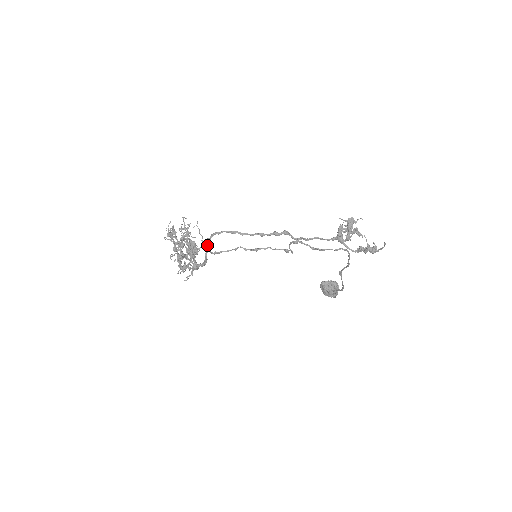
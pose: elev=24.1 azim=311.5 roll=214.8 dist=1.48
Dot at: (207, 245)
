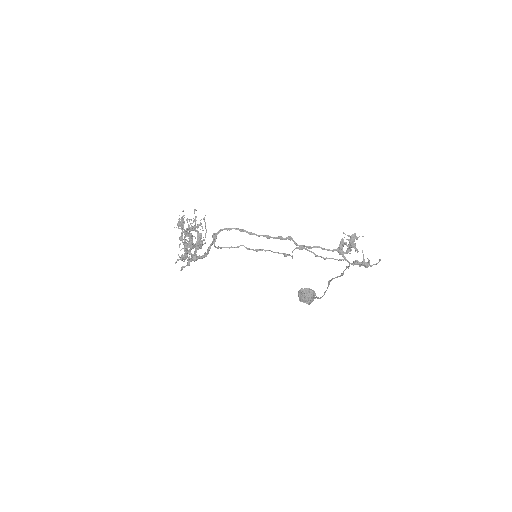
Dot at: (214, 239)
